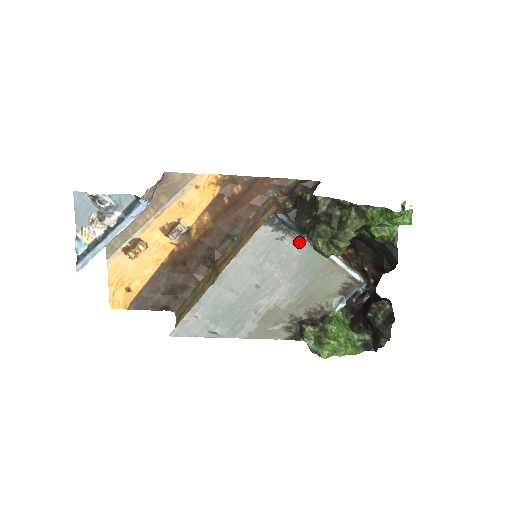
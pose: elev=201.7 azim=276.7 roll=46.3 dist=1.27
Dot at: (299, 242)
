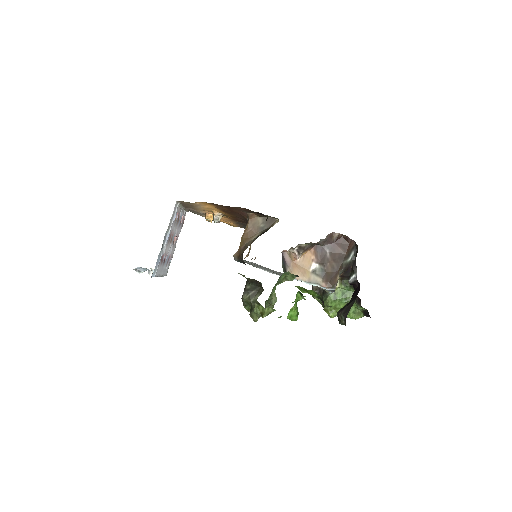
Dot at: occluded
